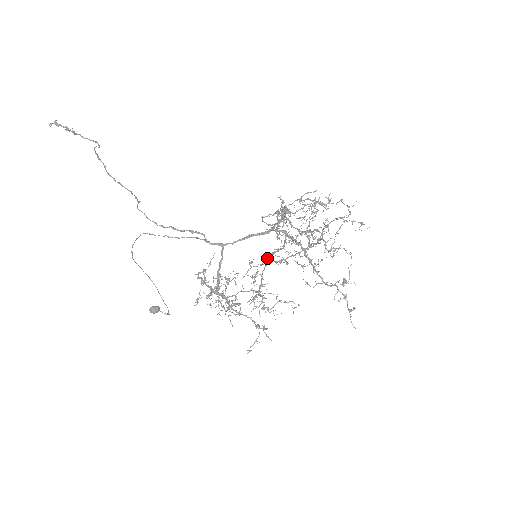
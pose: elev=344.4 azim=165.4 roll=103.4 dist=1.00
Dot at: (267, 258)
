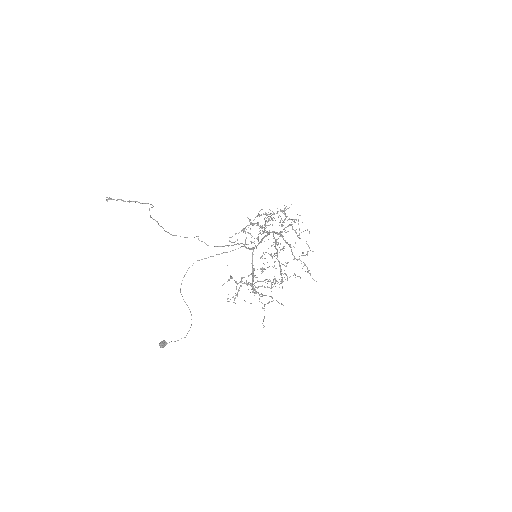
Dot at: (276, 249)
